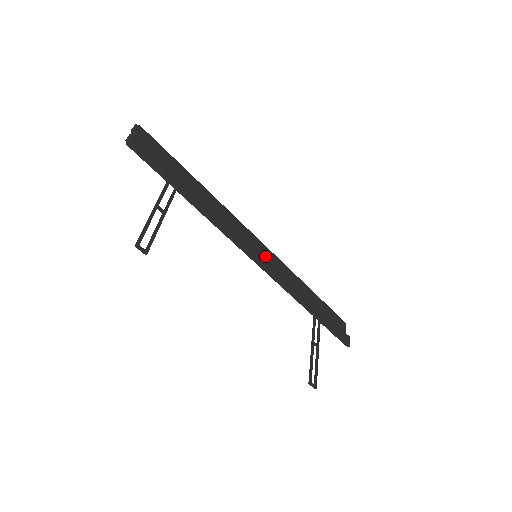
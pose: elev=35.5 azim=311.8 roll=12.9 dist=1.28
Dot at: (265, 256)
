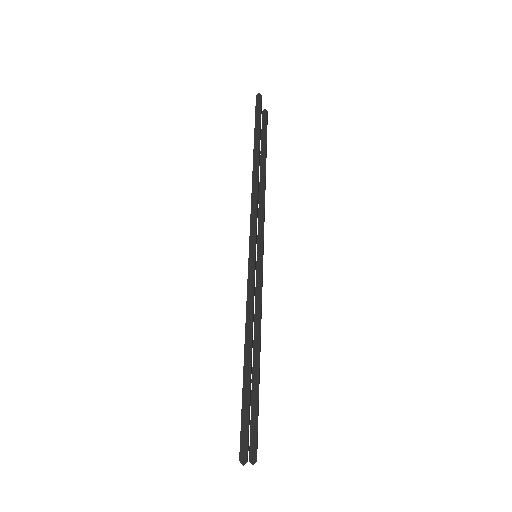
Dot at: occluded
